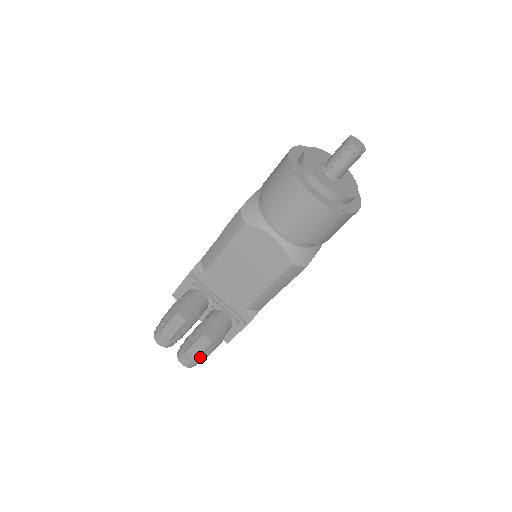
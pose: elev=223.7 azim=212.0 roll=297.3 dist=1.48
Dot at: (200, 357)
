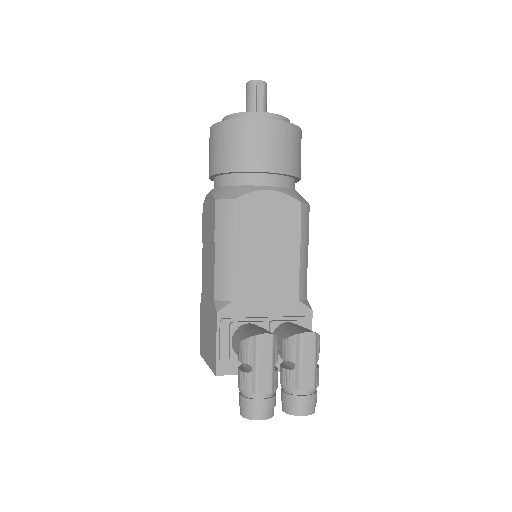
Dot at: (316, 376)
